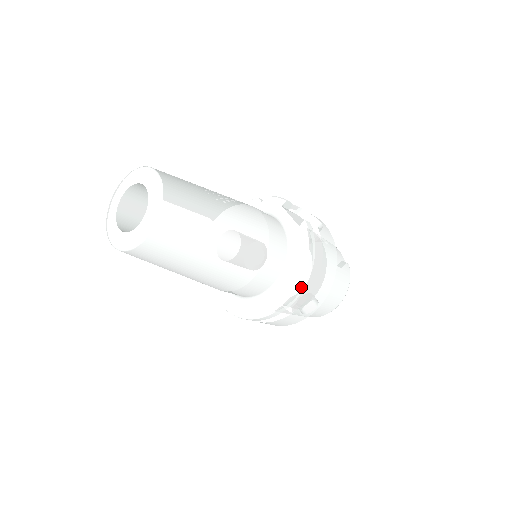
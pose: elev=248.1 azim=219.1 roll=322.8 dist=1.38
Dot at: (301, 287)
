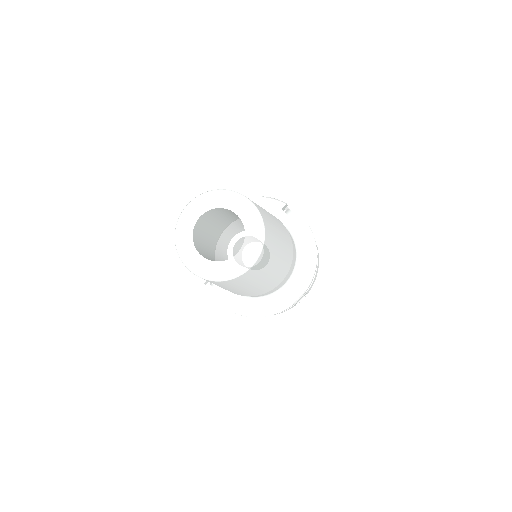
Dot at: occluded
